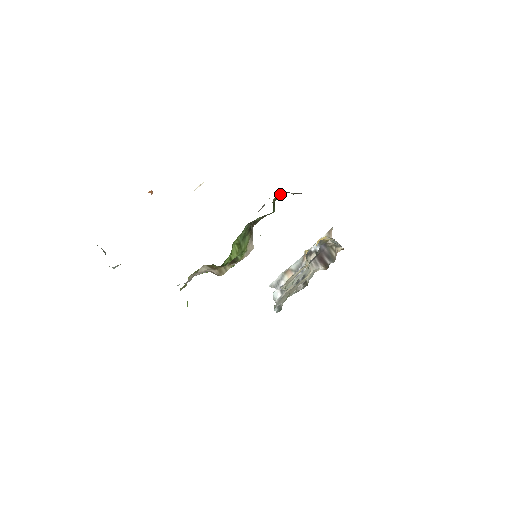
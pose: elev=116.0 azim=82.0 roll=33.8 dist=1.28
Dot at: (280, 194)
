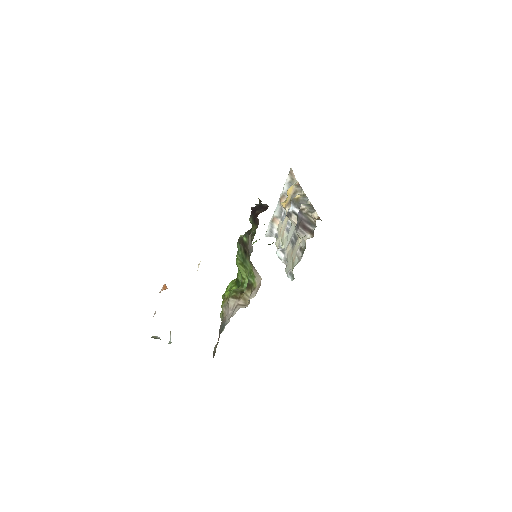
Dot at: (254, 218)
